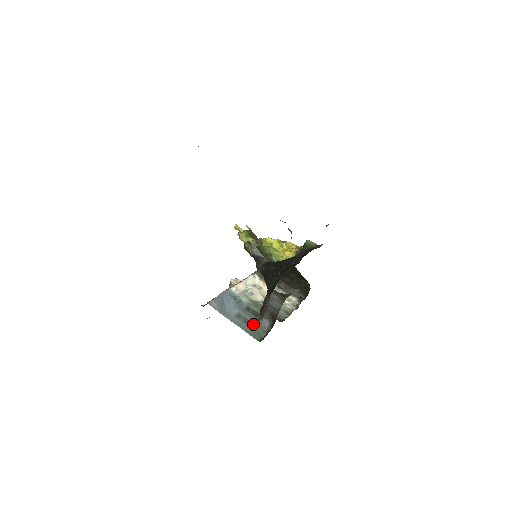
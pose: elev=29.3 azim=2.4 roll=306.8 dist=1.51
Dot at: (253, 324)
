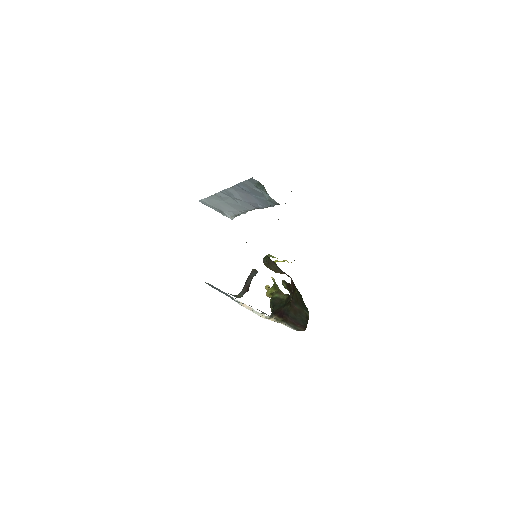
Dot at: occluded
